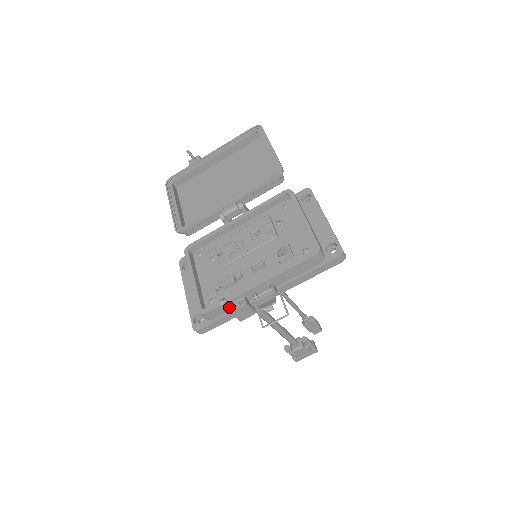
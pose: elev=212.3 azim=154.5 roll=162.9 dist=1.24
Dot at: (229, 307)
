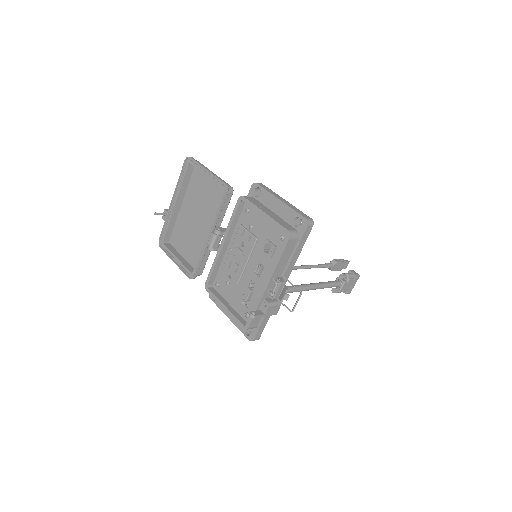
Dot at: (259, 315)
